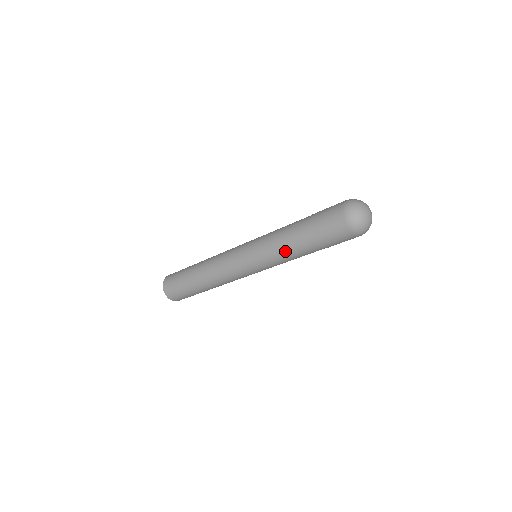
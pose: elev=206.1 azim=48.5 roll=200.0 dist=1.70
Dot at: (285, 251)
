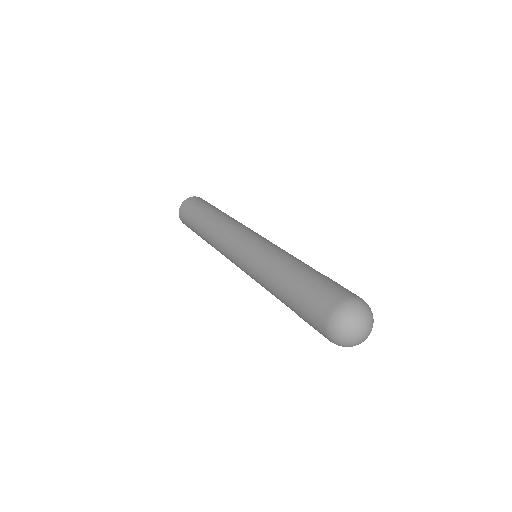
Dot at: (269, 289)
